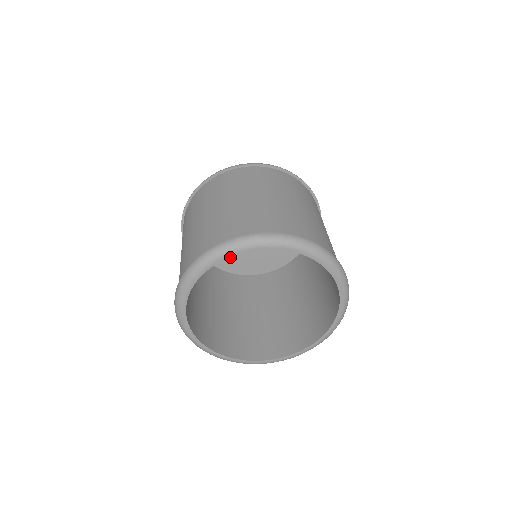
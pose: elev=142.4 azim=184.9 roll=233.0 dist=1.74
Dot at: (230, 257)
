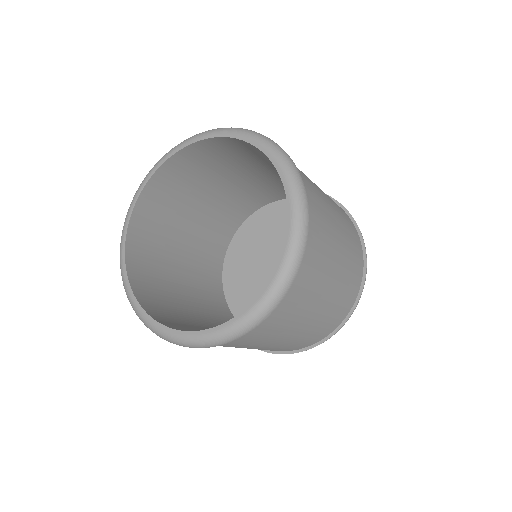
Dot at: occluded
